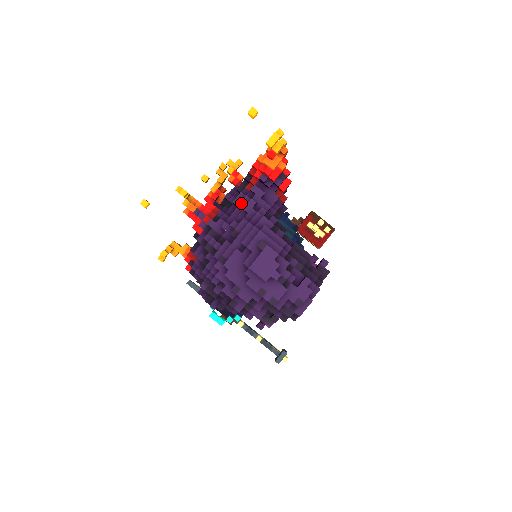
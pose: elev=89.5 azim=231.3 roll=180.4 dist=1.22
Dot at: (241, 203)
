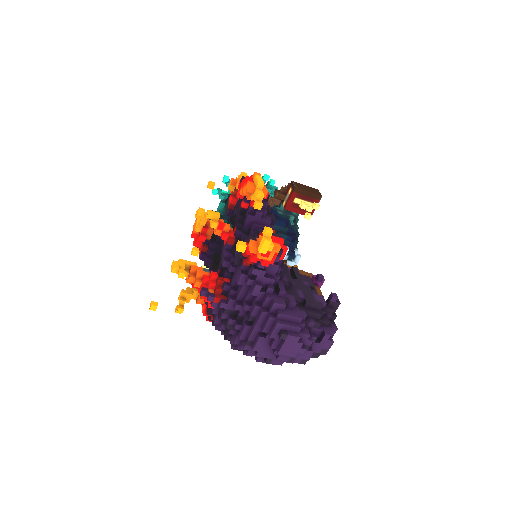
Dot at: (245, 282)
